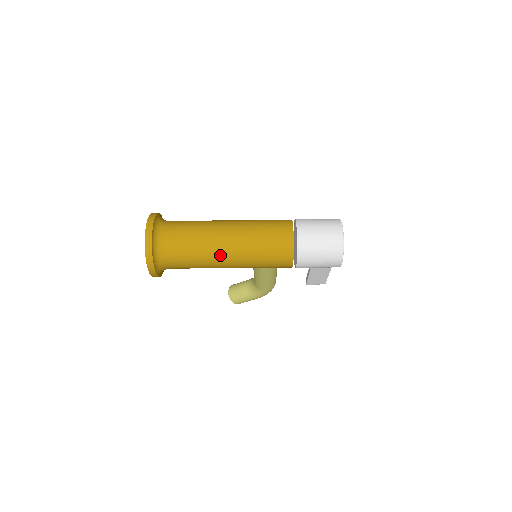
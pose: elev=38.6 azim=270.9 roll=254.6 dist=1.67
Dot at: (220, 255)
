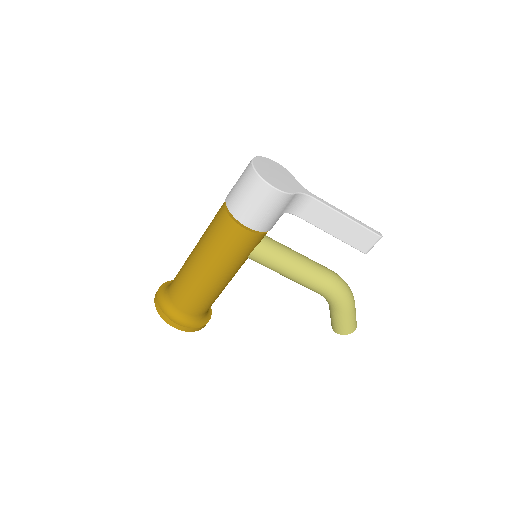
Dot at: (195, 270)
